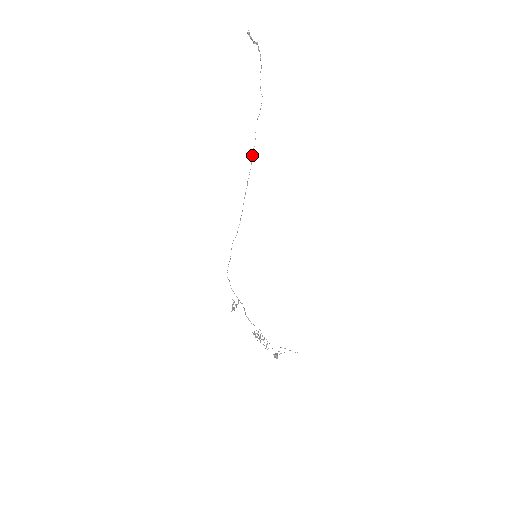
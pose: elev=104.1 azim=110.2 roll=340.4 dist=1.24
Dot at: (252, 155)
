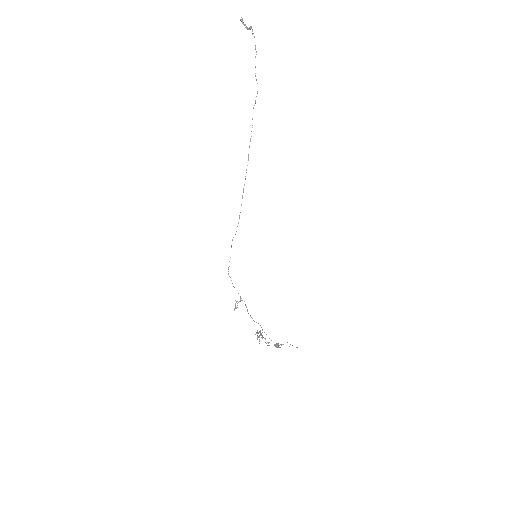
Dot at: (249, 147)
